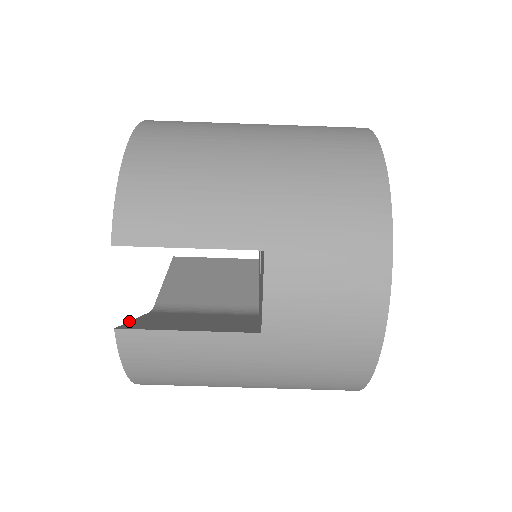
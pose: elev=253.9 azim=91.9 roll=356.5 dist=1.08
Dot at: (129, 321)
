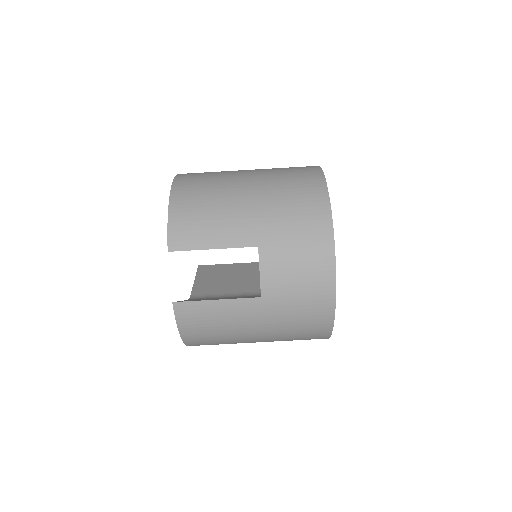
Dot at: occluded
